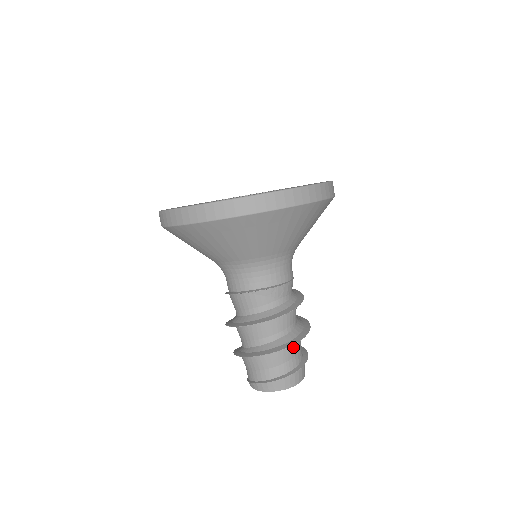
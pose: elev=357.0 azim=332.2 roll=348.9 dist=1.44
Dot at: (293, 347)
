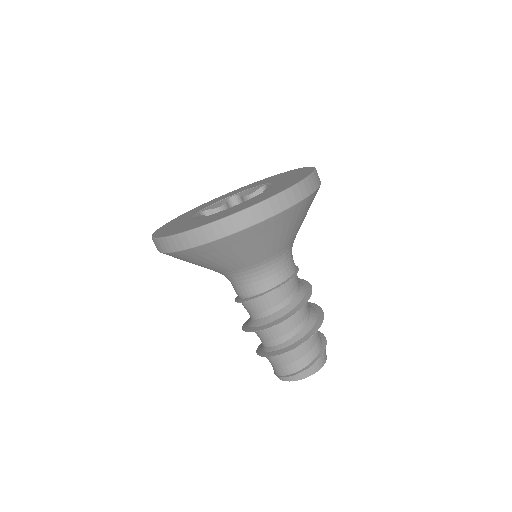
Dot at: occluded
